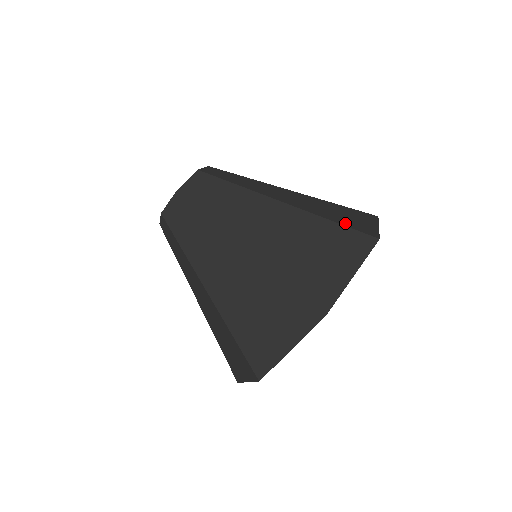
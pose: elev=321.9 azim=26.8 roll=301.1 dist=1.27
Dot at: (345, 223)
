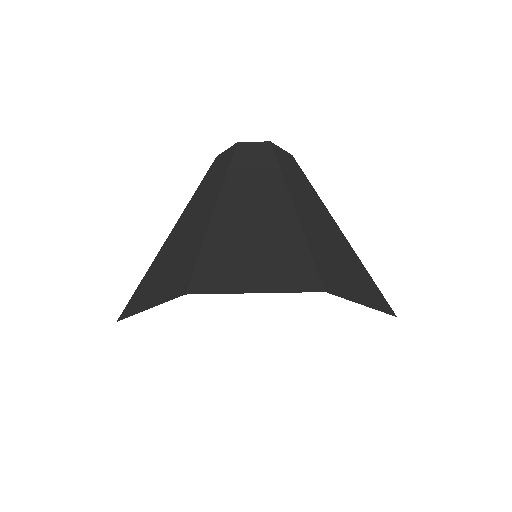
Dot at: (320, 259)
